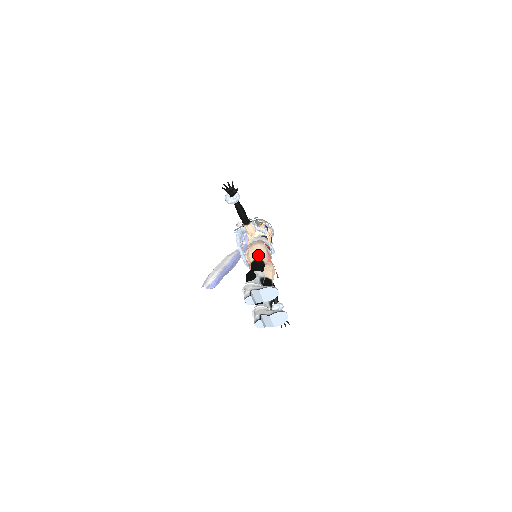
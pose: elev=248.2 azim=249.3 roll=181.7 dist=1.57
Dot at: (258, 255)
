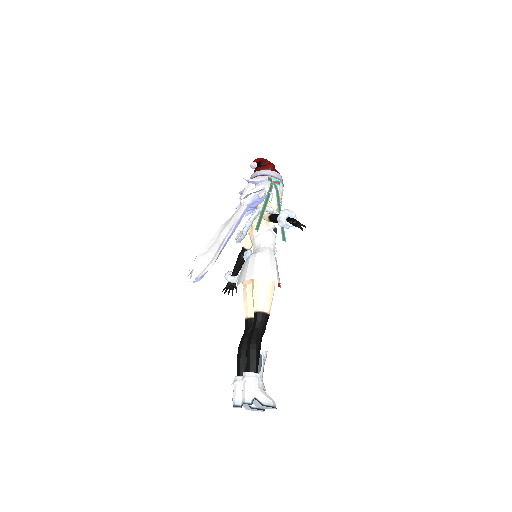
Dot at: (268, 303)
